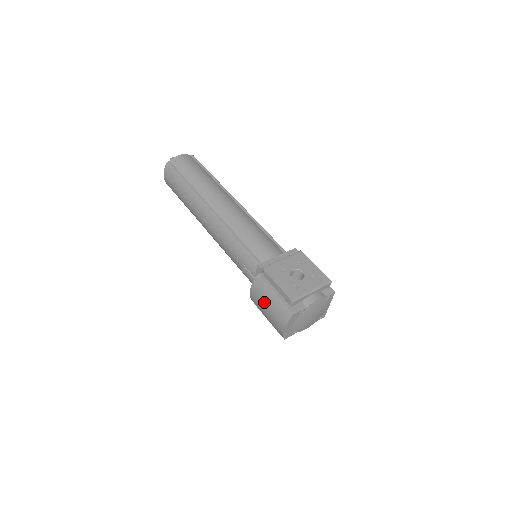
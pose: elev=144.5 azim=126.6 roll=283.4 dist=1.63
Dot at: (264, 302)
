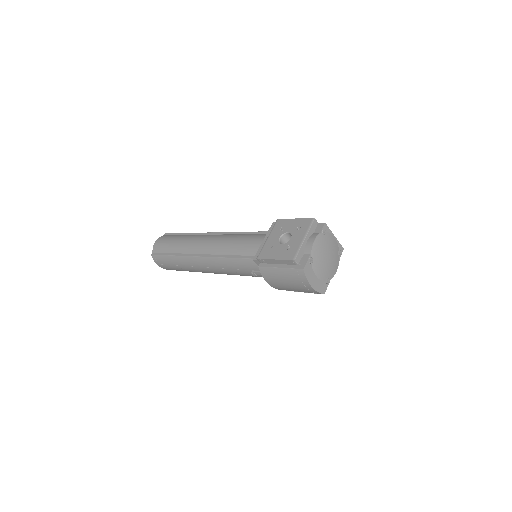
Dot at: (281, 282)
